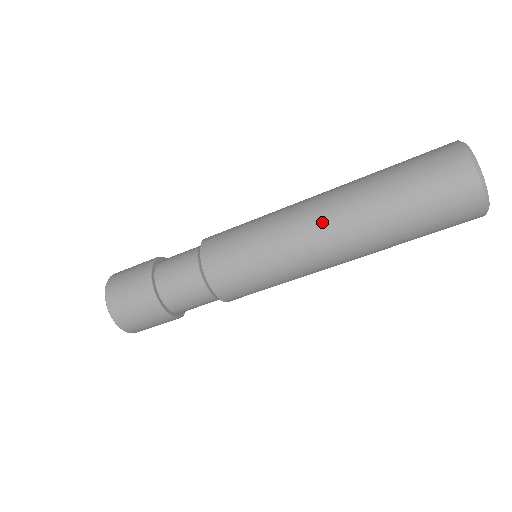
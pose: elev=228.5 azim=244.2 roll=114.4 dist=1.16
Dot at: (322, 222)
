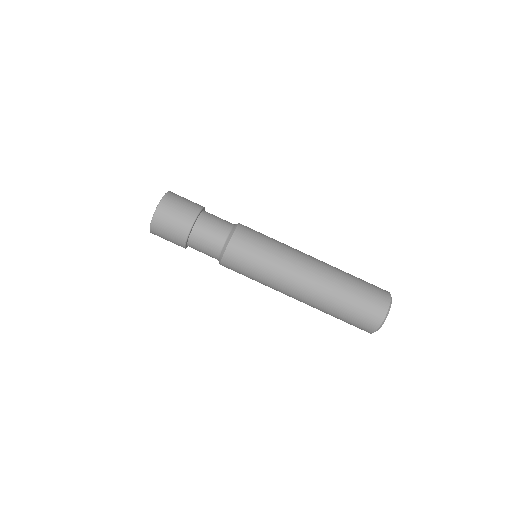
Dot at: (308, 272)
